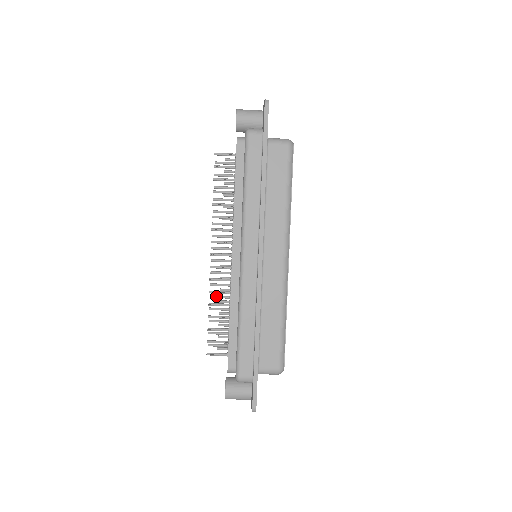
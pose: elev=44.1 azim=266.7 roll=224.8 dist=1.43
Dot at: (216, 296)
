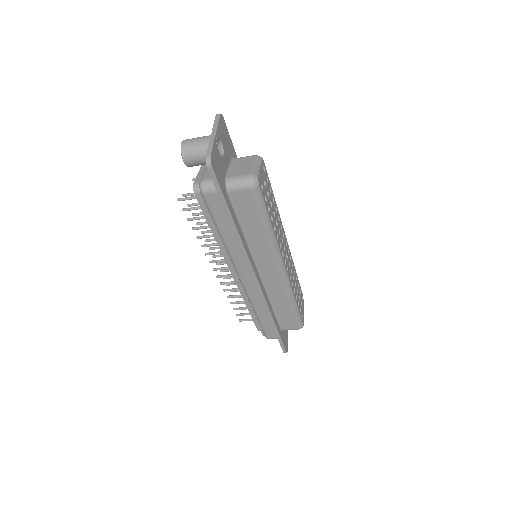
Dot at: (232, 284)
